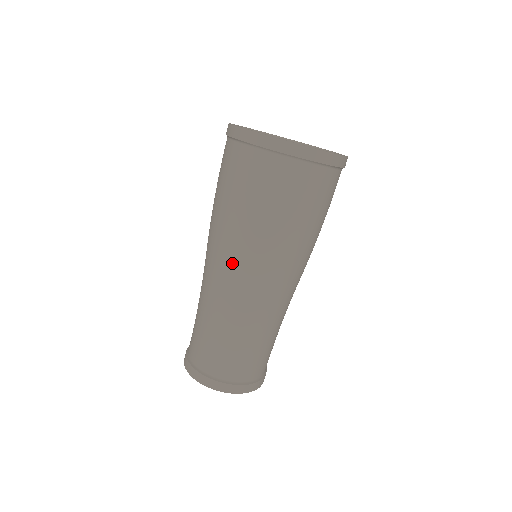
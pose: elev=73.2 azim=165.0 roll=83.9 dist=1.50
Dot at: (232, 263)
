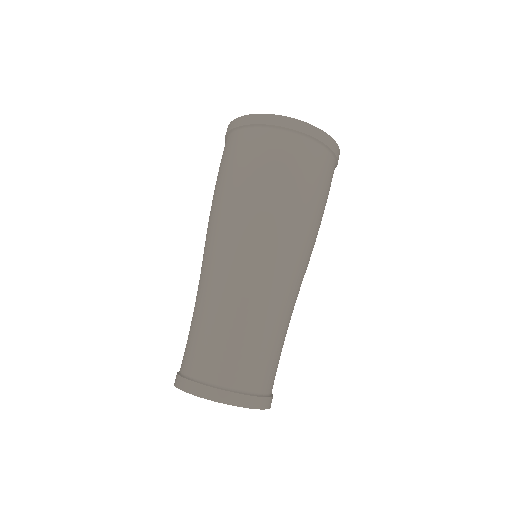
Dot at: (286, 253)
